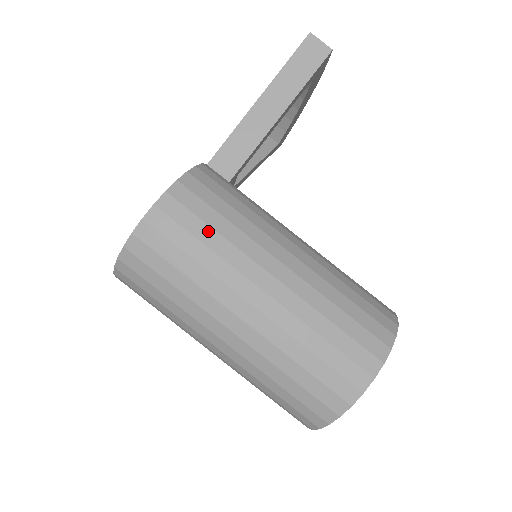
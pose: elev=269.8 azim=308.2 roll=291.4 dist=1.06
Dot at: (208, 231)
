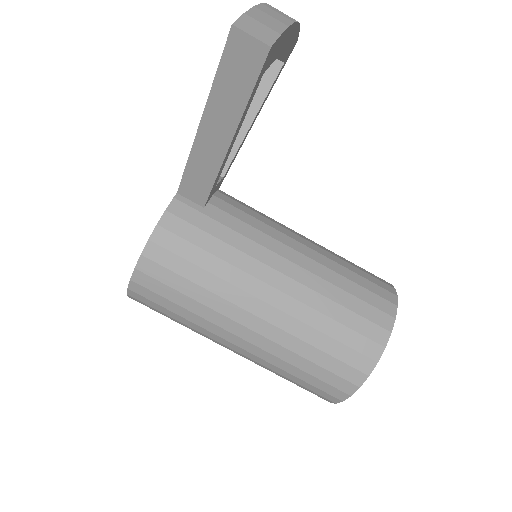
Dot at: (182, 297)
